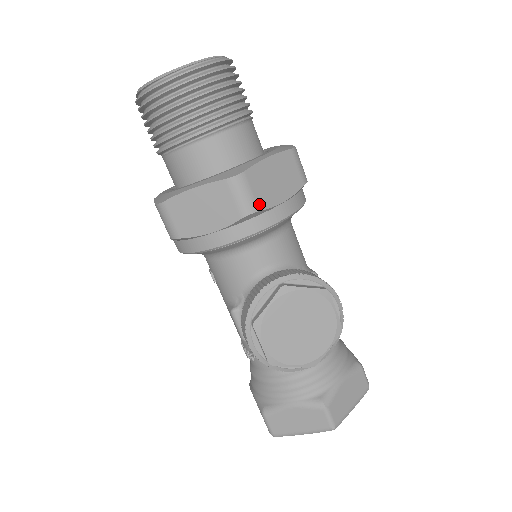
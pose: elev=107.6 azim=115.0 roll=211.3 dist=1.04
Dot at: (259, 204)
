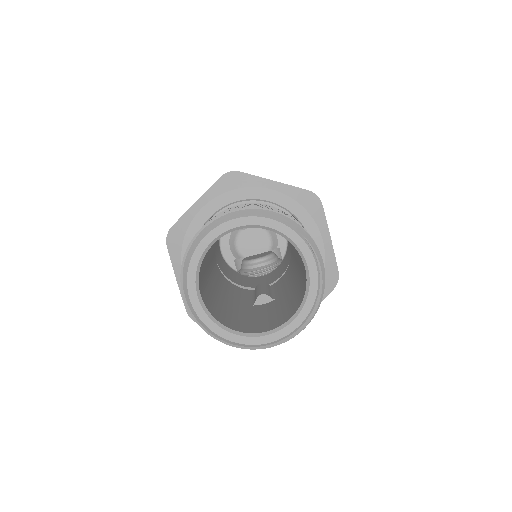
Dot at: occluded
